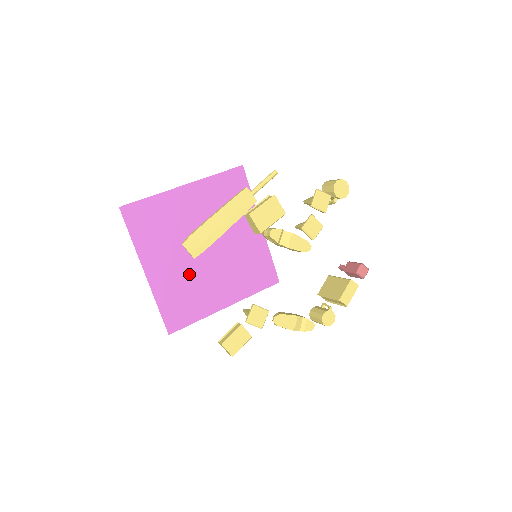
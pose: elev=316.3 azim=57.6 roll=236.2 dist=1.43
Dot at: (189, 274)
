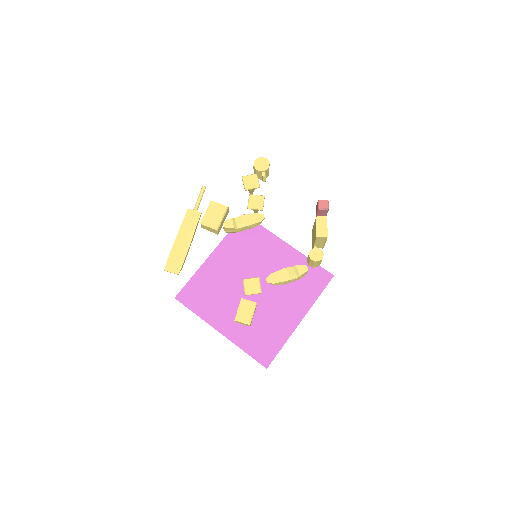
Dot at: occluded
